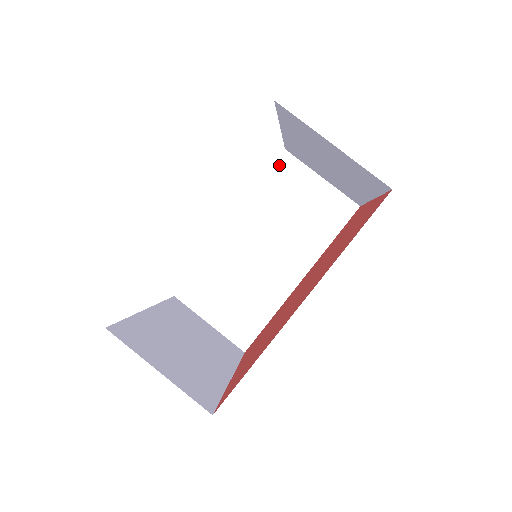
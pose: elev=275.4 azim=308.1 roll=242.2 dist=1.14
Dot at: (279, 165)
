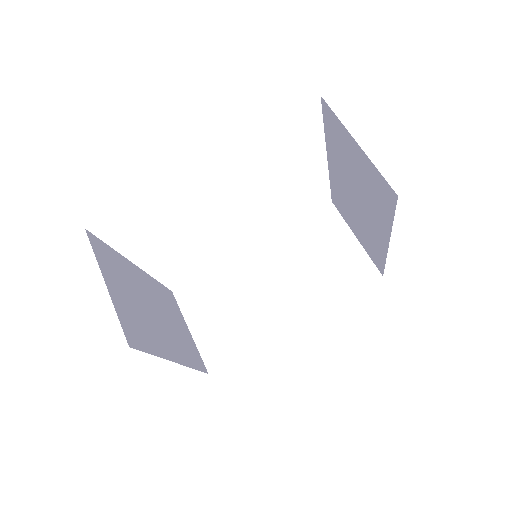
Dot at: (321, 213)
